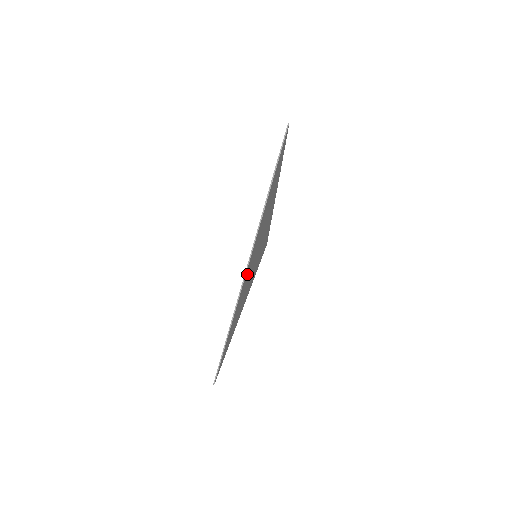
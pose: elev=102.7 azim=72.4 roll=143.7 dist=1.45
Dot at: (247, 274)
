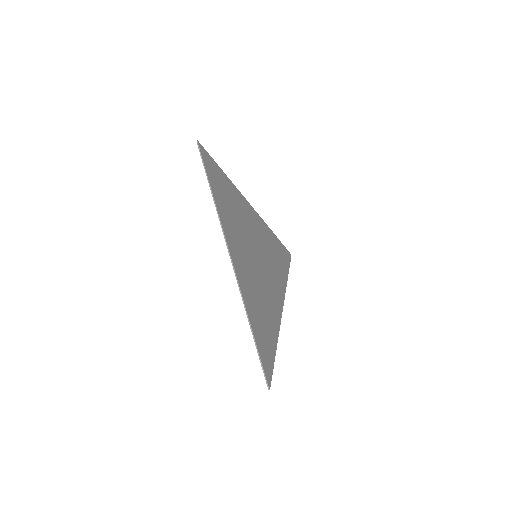
Dot at: (277, 288)
